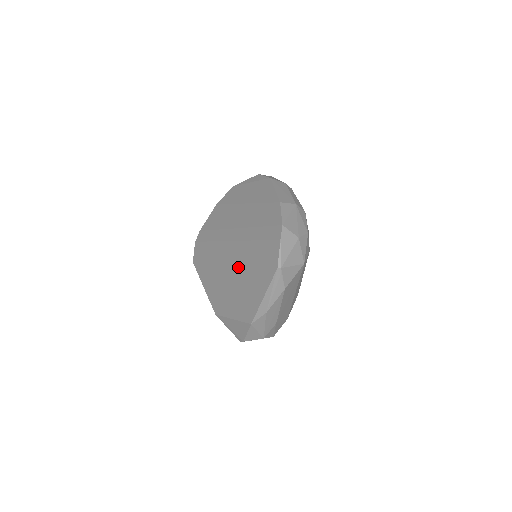
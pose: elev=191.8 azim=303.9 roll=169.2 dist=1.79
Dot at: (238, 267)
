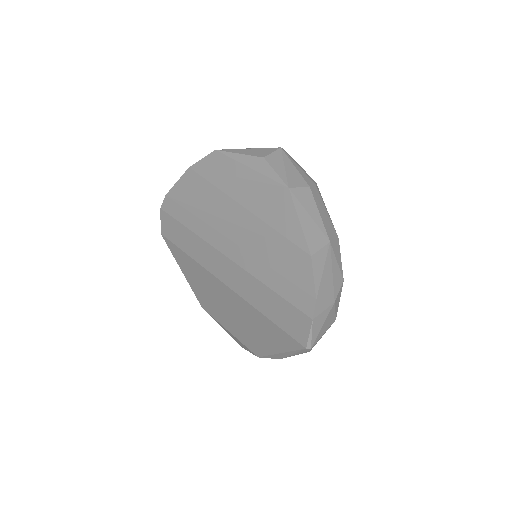
Dot at: (239, 298)
